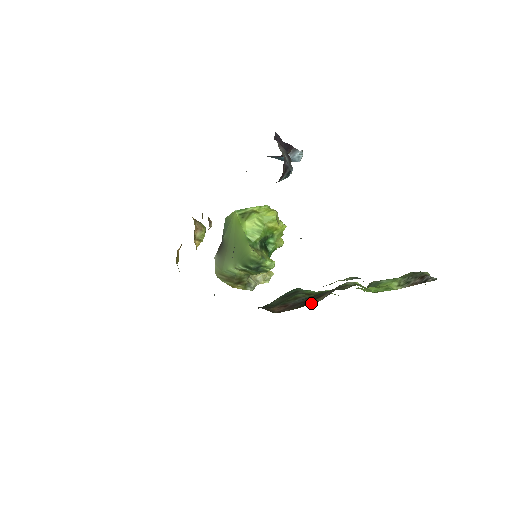
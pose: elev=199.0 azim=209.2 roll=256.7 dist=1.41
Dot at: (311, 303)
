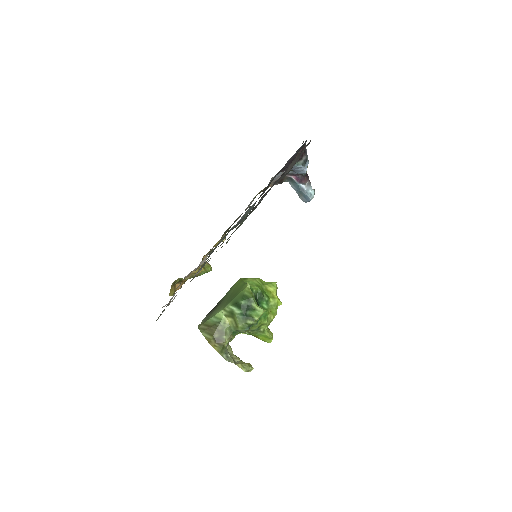
Dot at: occluded
